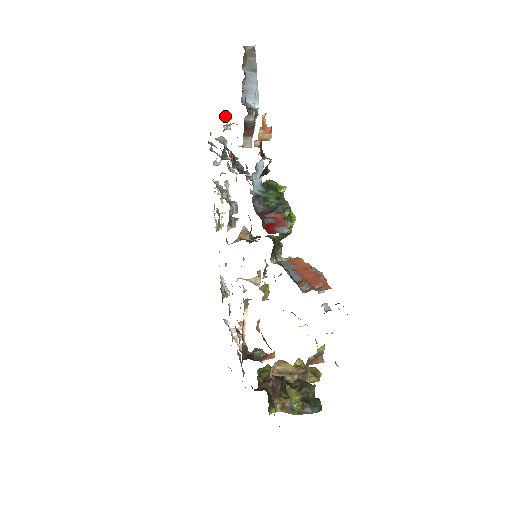
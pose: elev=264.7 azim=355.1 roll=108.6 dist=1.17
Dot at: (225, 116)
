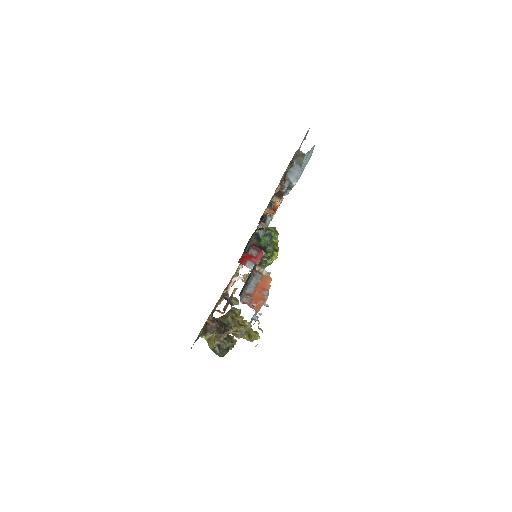
Dot at: occluded
